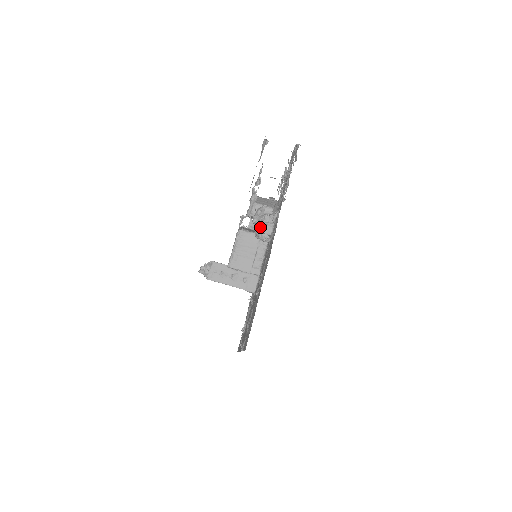
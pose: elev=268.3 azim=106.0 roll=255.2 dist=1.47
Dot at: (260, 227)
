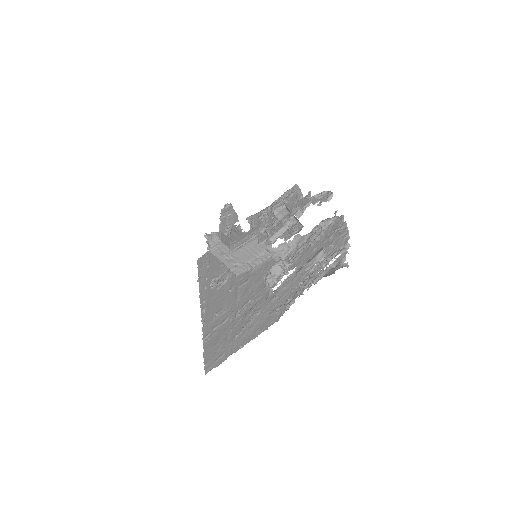
Dot at: (272, 282)
